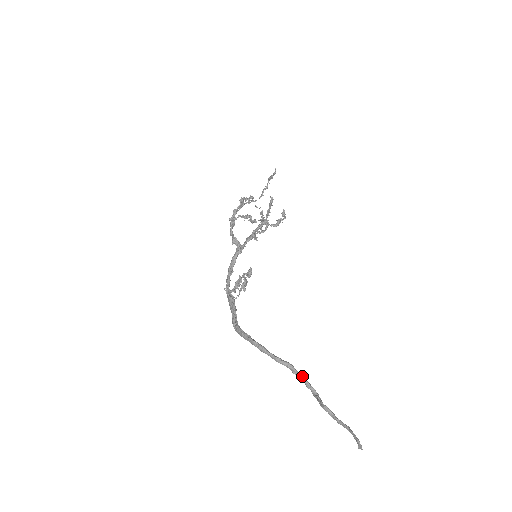
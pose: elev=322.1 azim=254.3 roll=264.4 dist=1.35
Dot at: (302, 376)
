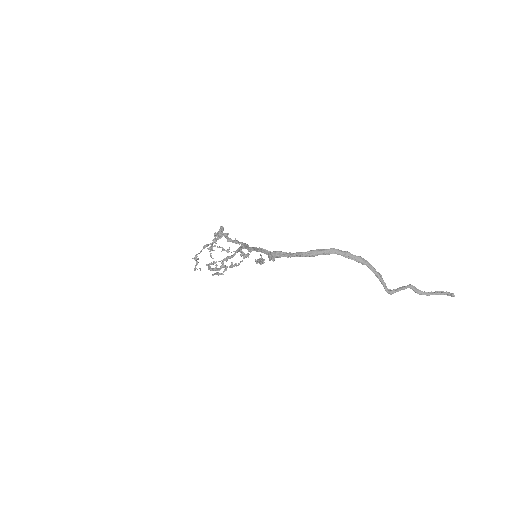
Dot at: occluded
